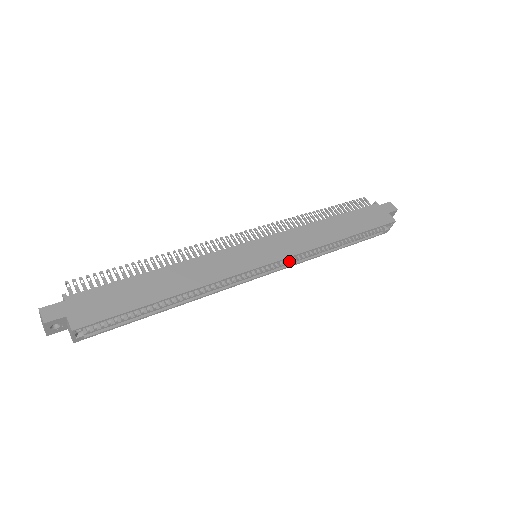
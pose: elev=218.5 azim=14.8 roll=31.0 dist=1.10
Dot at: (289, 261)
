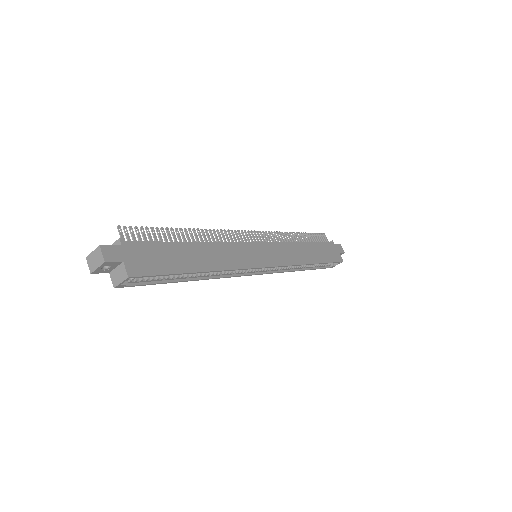
Dot at: (275, 269)
